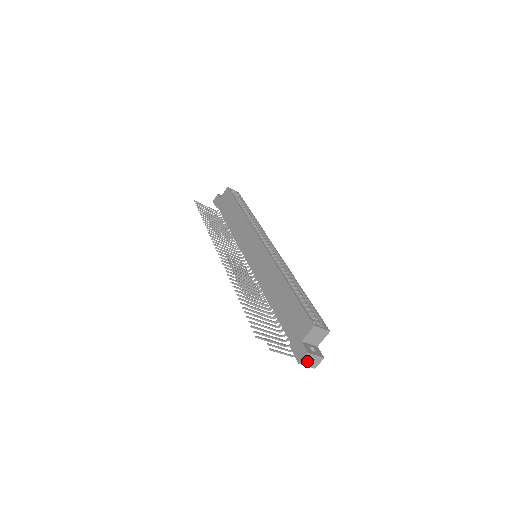
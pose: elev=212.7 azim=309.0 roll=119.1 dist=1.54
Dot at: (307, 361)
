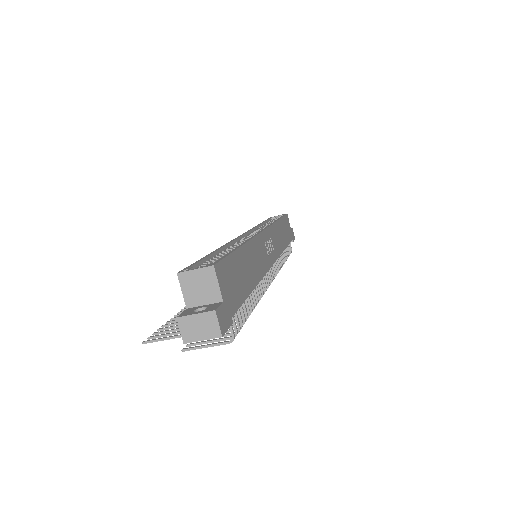
Dot at: (193, 332)
